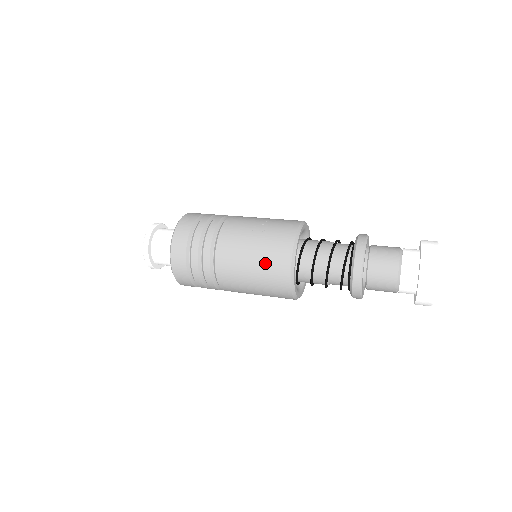
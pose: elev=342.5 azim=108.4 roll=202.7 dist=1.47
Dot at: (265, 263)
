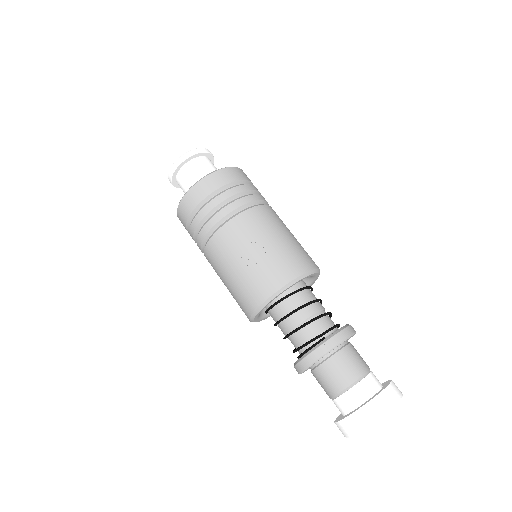
Dot at: (236, 292)
